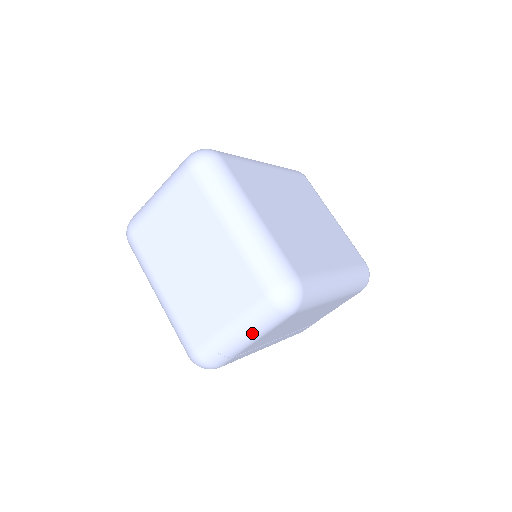
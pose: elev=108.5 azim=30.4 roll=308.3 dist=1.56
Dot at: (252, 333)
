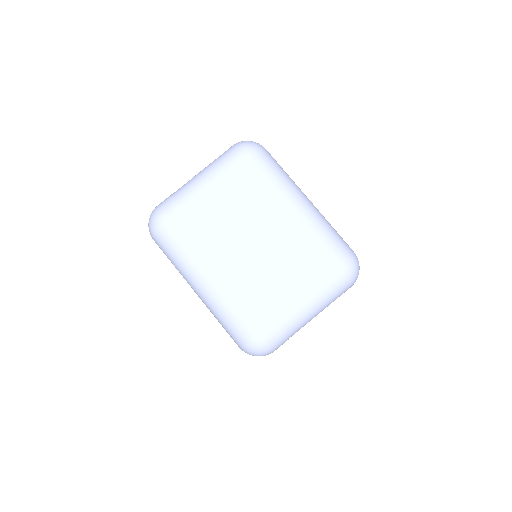
Dot at: (320, 306)
